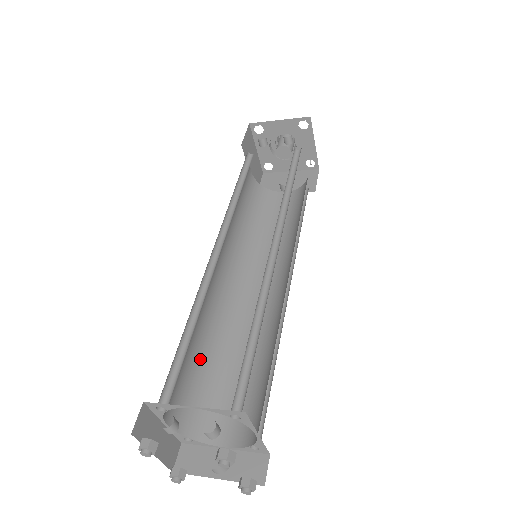
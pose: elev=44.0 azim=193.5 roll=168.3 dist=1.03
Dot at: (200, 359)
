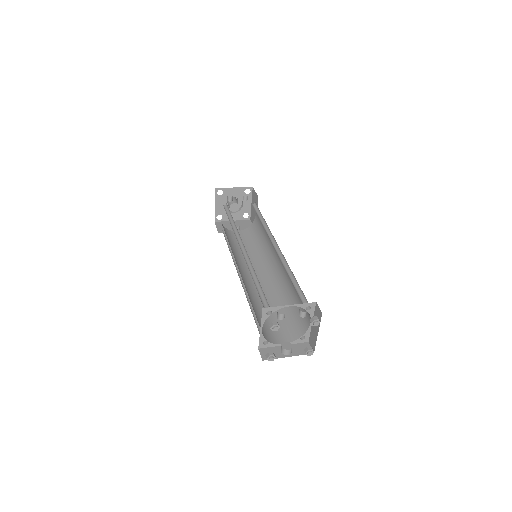
Dot at: (252, 306)
